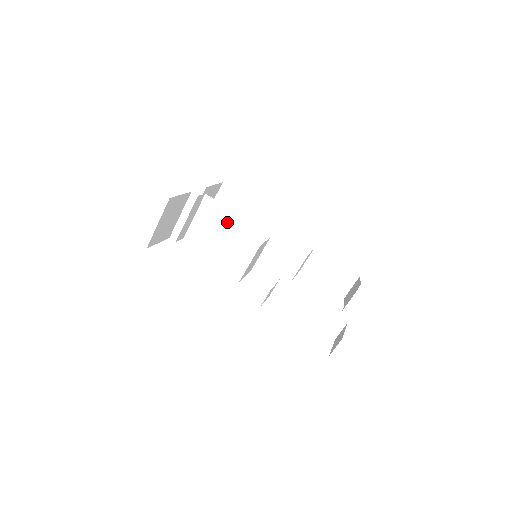
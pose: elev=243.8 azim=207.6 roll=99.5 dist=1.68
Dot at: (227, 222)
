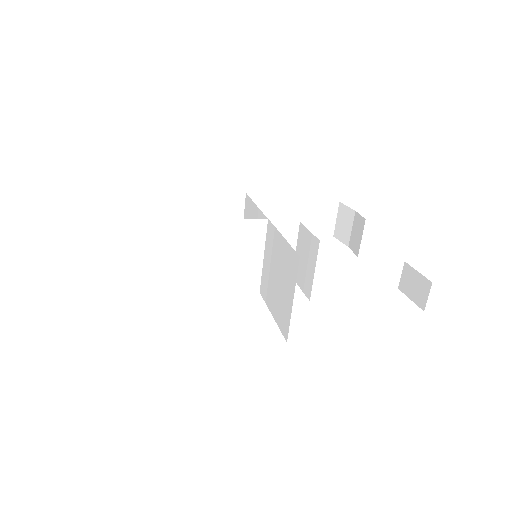
Dot at: (202, 238)
